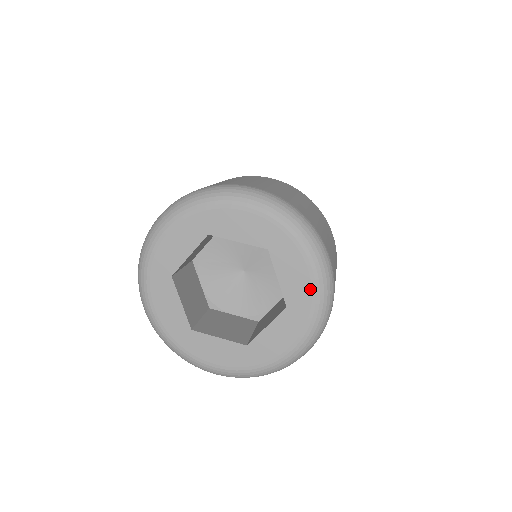
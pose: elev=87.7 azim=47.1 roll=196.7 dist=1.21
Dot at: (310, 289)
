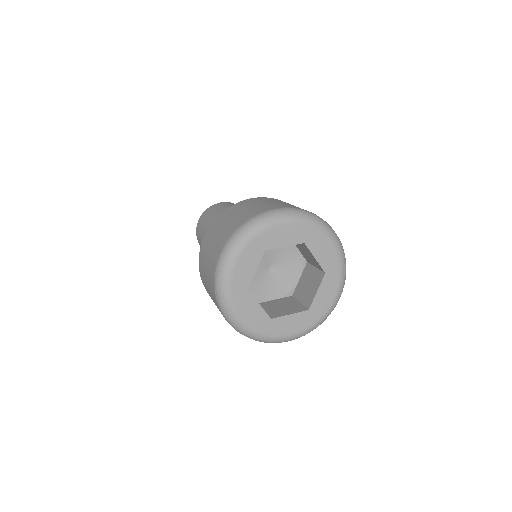
Dot at: (327, 307)
